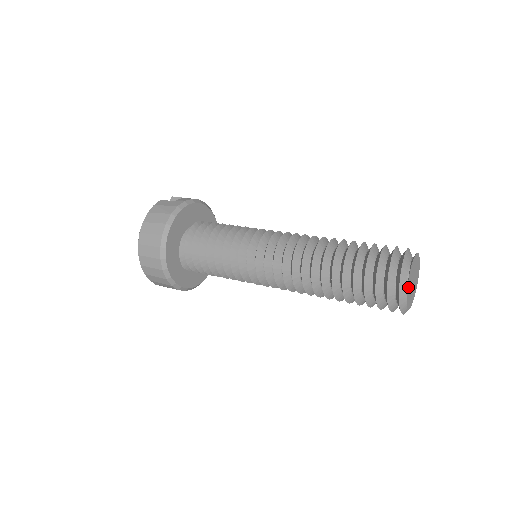
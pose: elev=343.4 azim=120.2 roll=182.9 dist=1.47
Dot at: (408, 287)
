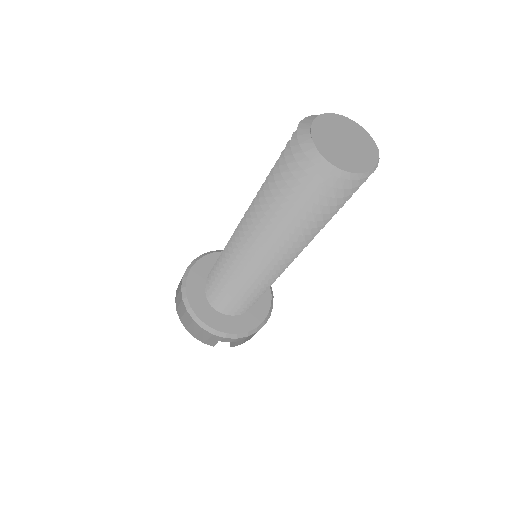
Dot at: (317, 135)
